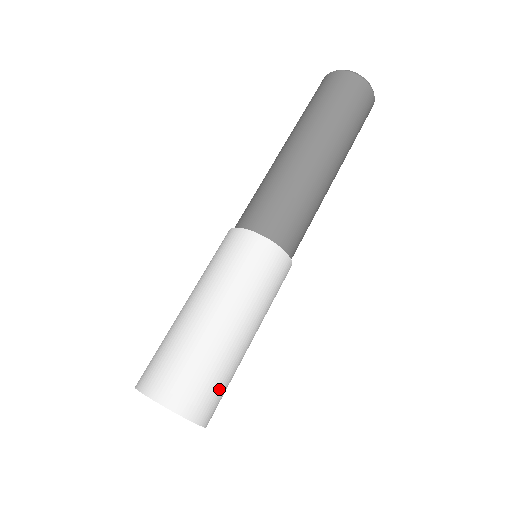
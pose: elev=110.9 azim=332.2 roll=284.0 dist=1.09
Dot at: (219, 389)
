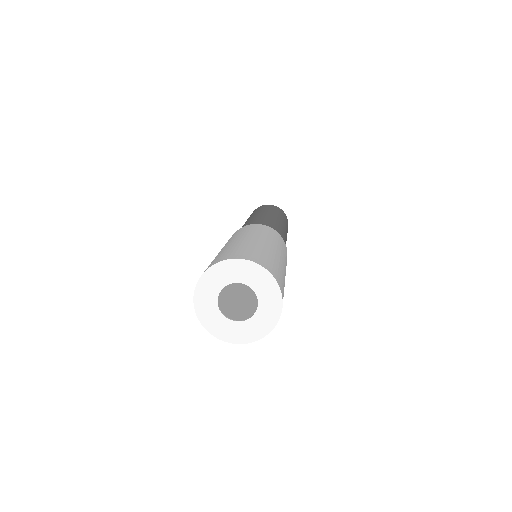
Dot at: occluded
